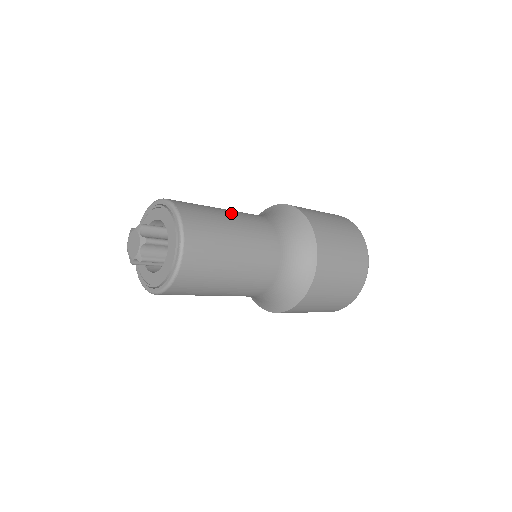
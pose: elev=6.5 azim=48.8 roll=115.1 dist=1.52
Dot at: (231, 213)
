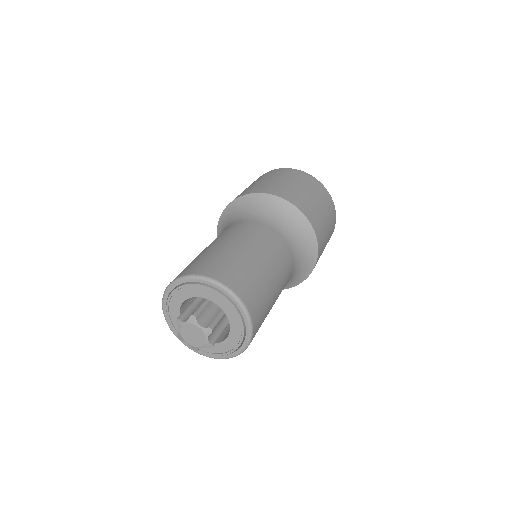
Dot at: (276, 278)
